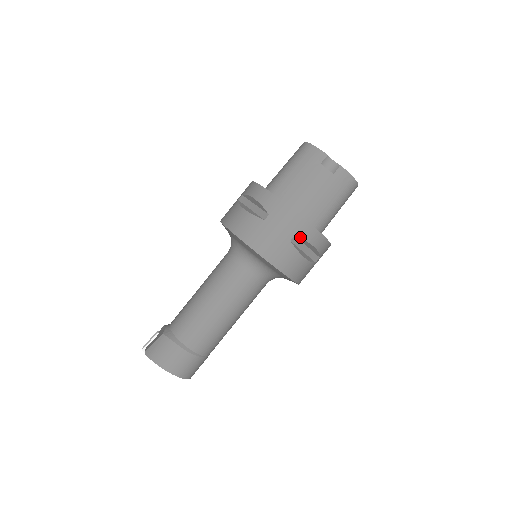
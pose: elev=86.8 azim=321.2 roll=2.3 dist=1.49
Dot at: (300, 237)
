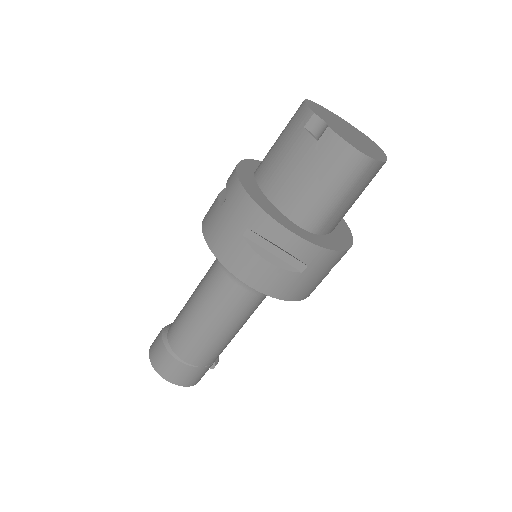
Dot at: (255, 231)
